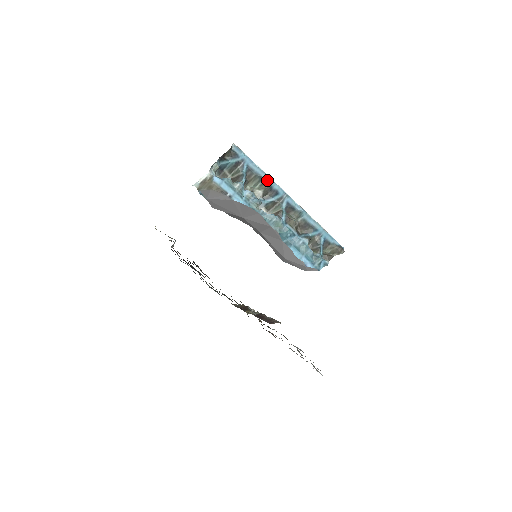
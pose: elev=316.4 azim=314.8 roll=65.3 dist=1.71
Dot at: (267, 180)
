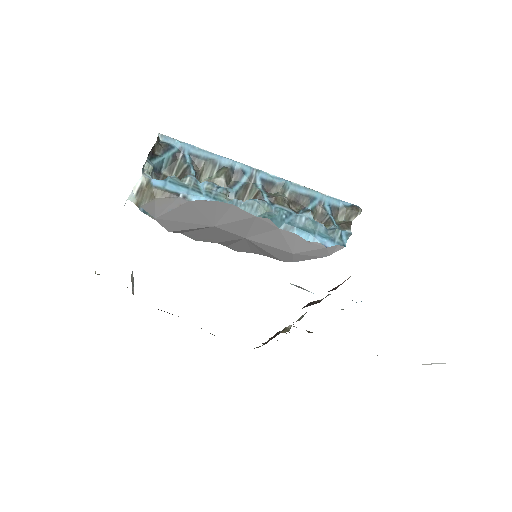
Dot at: (222, 162)
